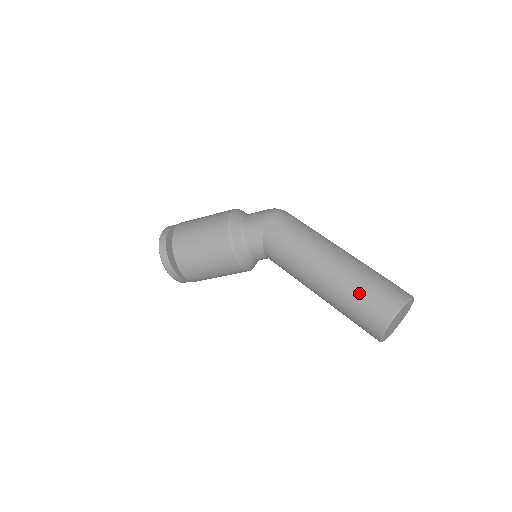
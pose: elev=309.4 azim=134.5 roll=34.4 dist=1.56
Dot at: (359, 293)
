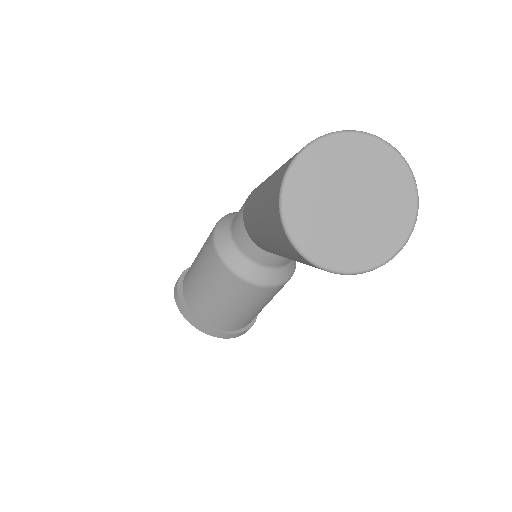
Dot at: (272, 178)
